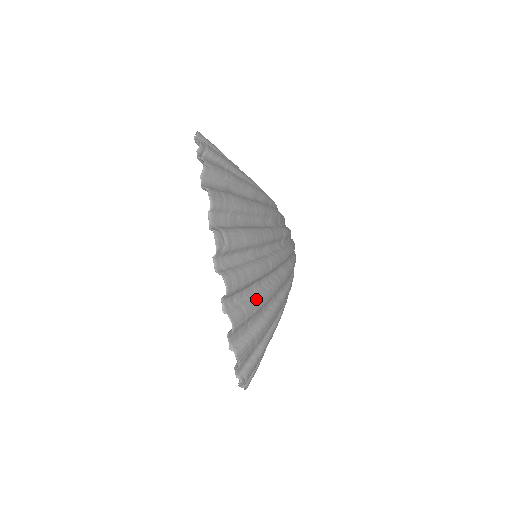
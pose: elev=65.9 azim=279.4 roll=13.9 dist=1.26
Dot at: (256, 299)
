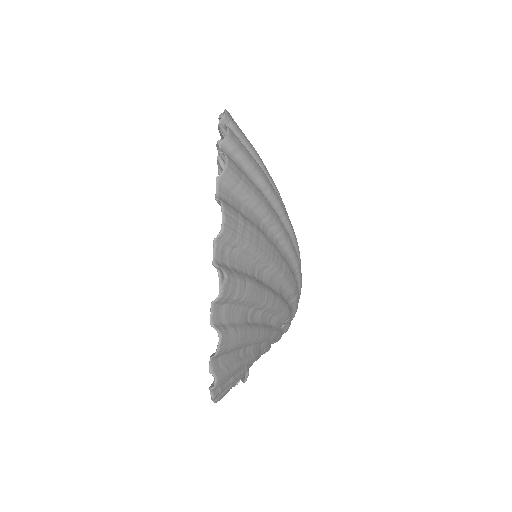
Dot at: occluded
